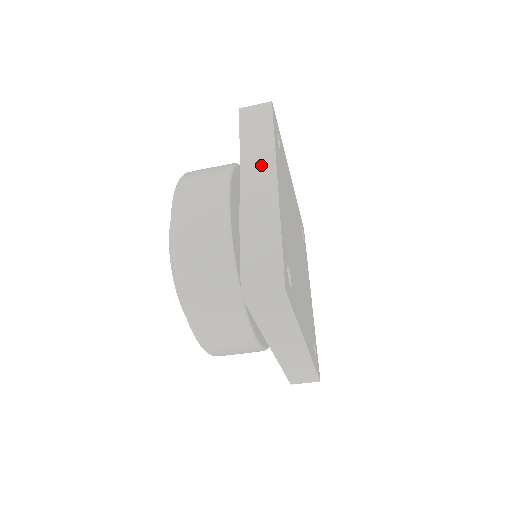
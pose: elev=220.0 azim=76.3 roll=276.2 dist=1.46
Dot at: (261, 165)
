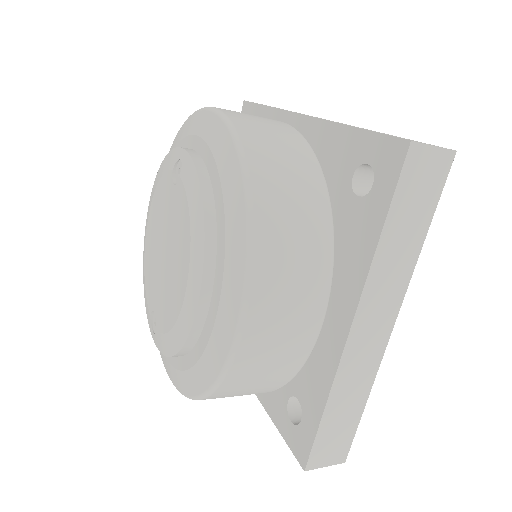
Dot at: (388, 295)
